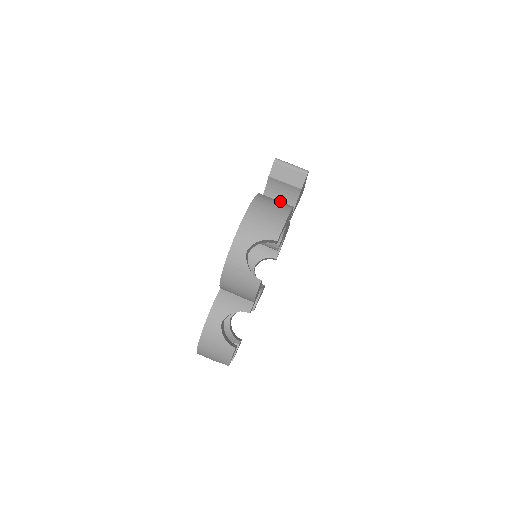
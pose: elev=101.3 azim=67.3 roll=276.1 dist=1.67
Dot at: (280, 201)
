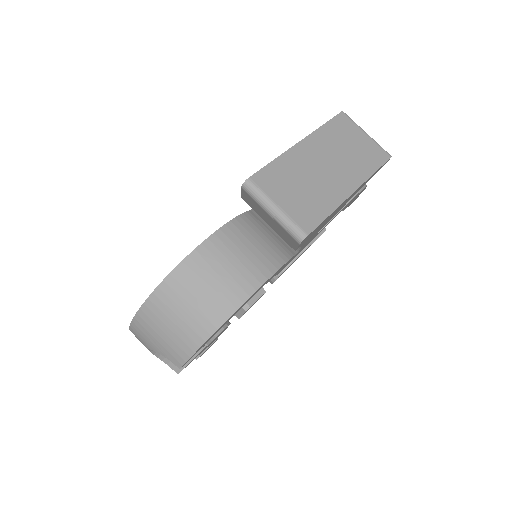
Dot at: occluded
